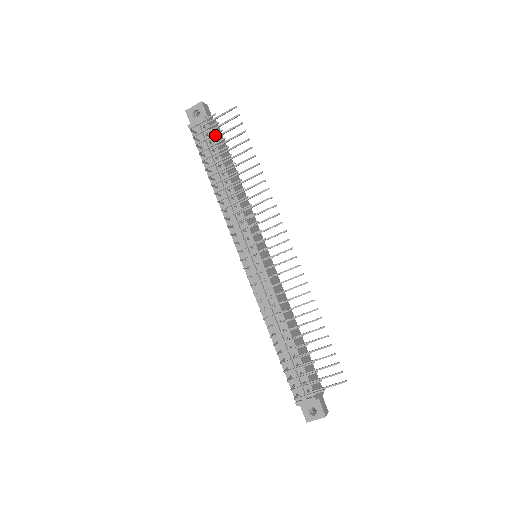
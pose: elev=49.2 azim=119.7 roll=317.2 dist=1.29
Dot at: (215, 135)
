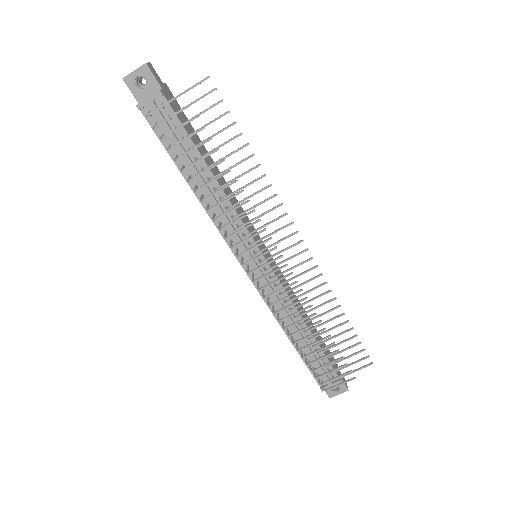
Dot at: occluded
